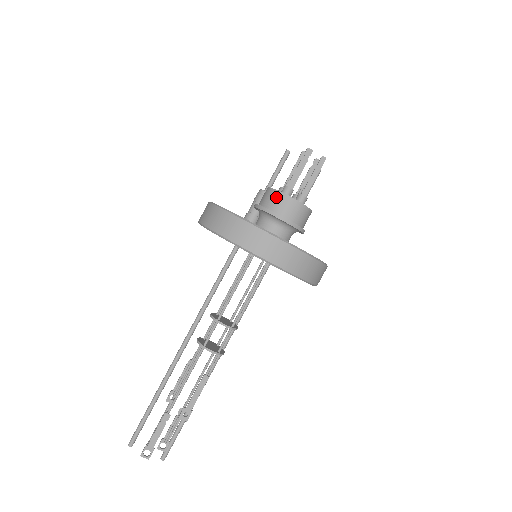
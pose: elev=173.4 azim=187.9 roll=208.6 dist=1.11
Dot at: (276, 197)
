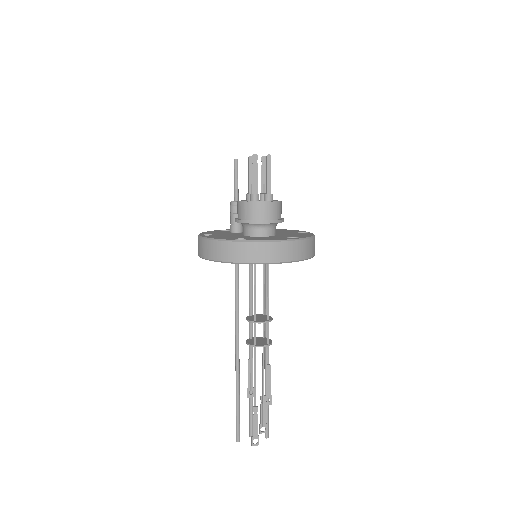
Dot at: (249, 207)
